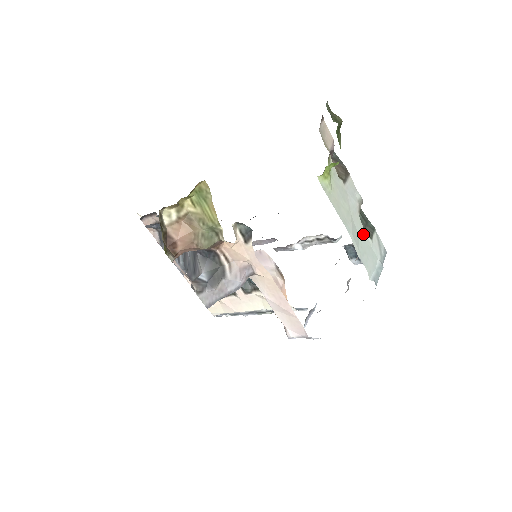
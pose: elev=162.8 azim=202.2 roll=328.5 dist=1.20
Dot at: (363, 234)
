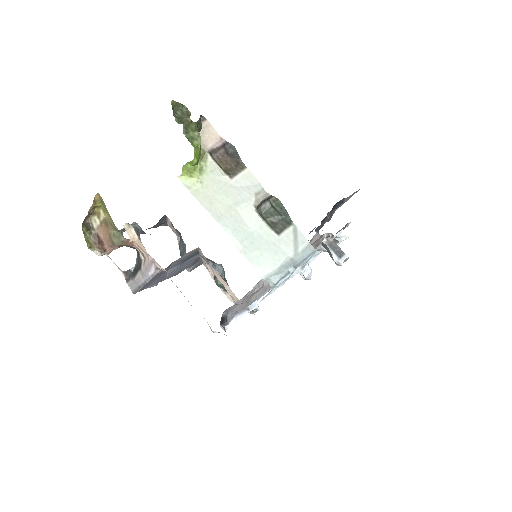
Dot at: (262, 229)
